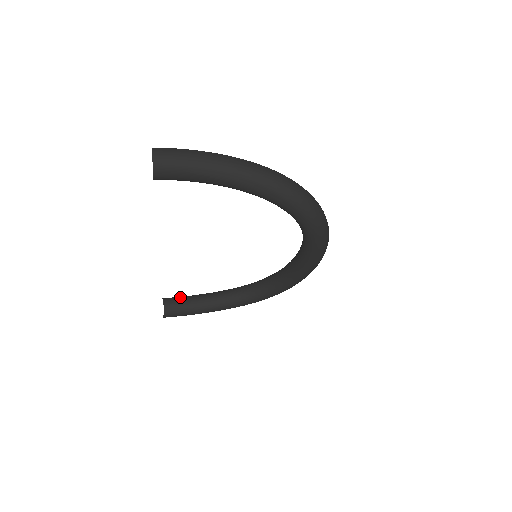
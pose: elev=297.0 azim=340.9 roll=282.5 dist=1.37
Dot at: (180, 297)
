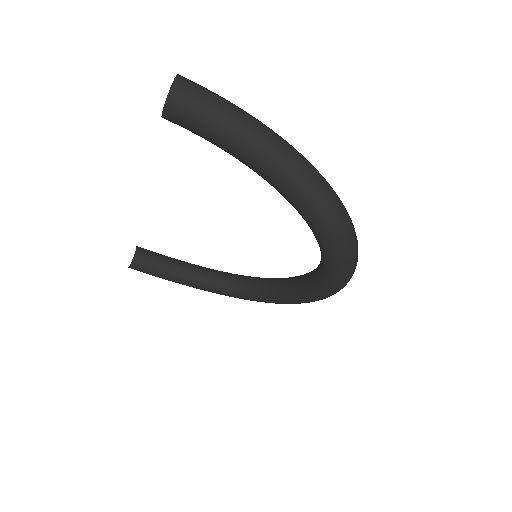
Dot at: (157, 254)
